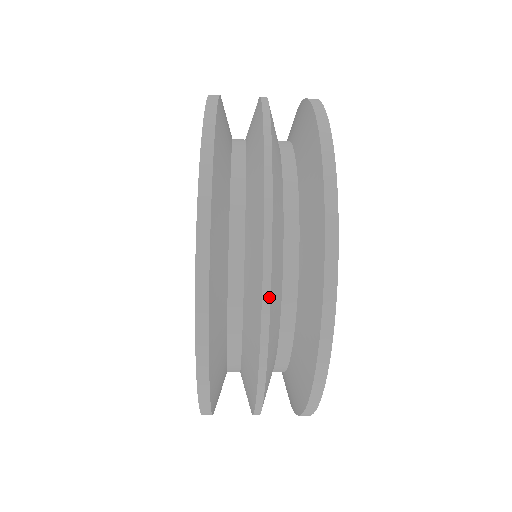
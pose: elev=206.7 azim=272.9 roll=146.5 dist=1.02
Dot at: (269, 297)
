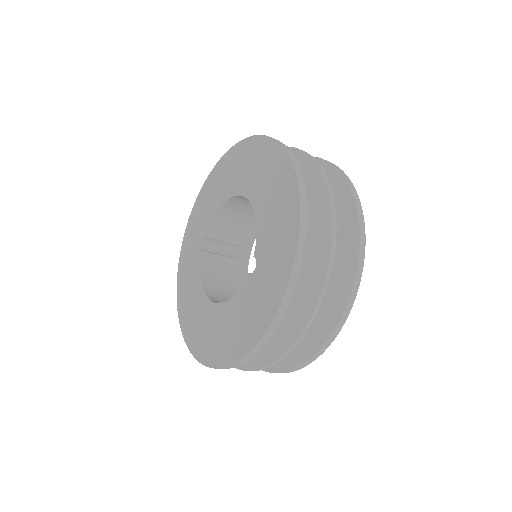
Dot at: (325, 292)
